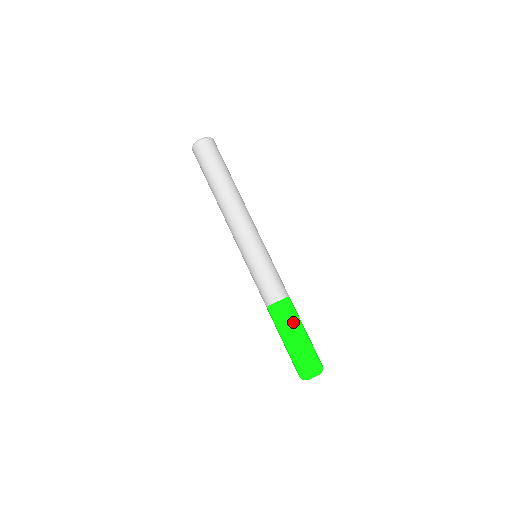
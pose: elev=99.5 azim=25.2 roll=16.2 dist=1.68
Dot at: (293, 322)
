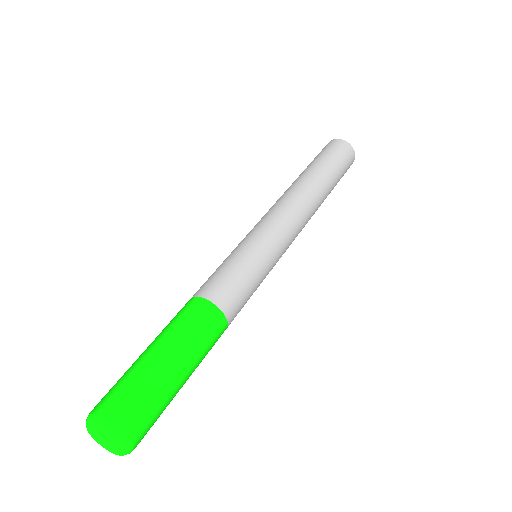
Dot at: (200, 353)
